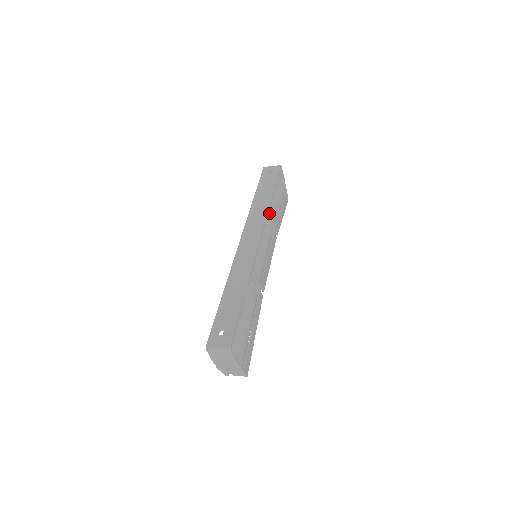
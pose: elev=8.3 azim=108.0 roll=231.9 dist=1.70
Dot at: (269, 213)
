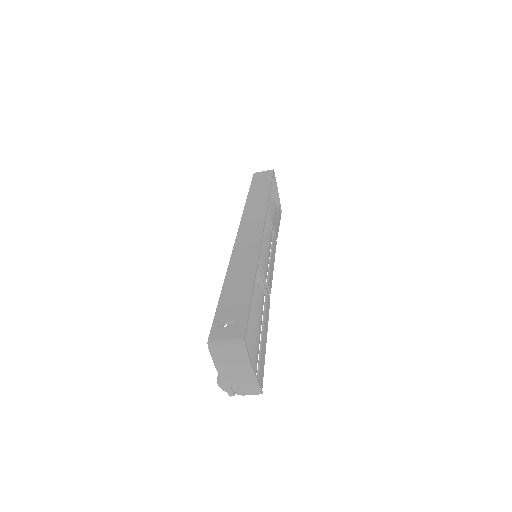
Dot at: occluded
